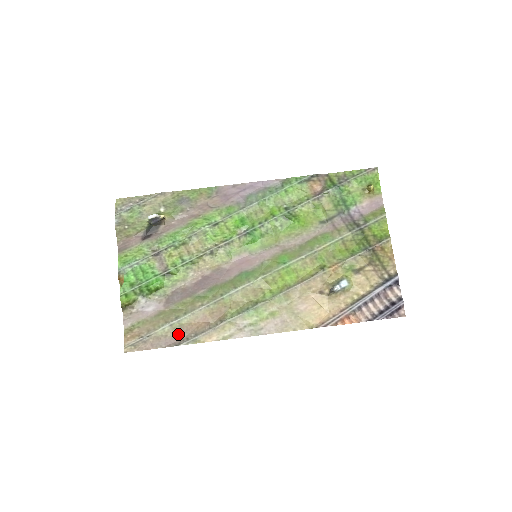
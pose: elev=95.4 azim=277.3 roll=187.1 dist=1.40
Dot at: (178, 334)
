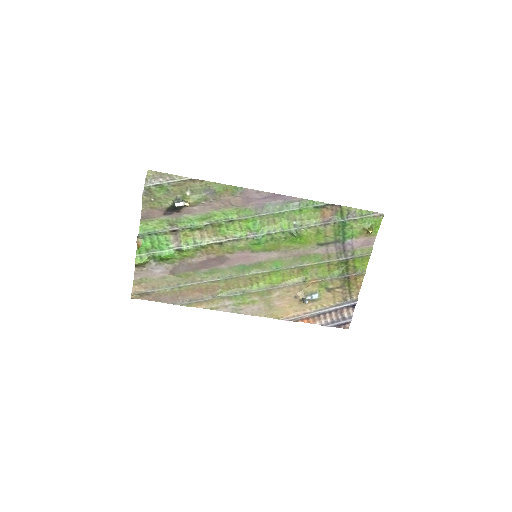
Dot at: (176, 296)
